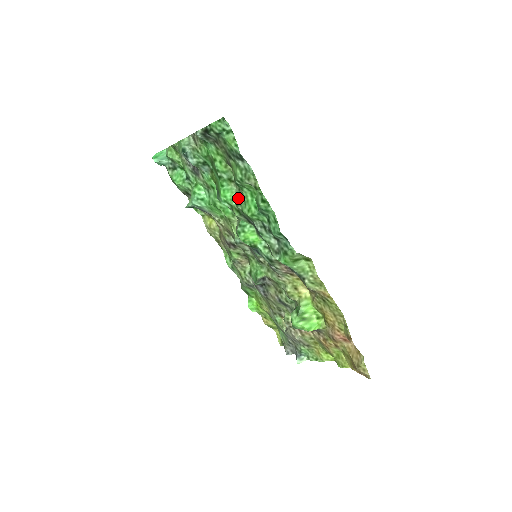
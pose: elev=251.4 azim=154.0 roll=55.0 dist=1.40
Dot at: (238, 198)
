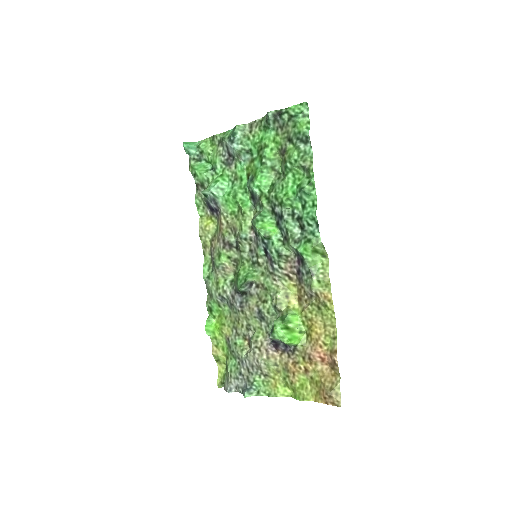
Dot at: (275, 185)
